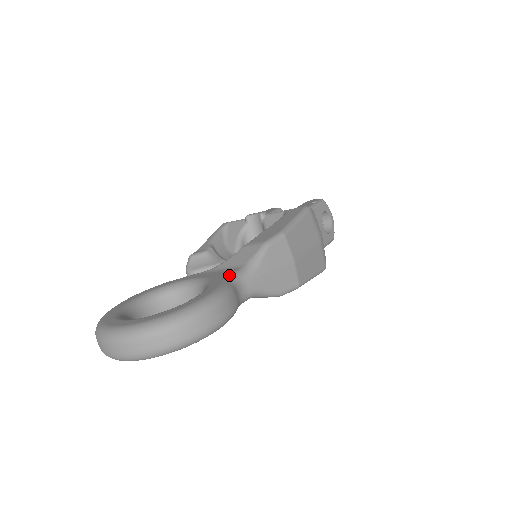
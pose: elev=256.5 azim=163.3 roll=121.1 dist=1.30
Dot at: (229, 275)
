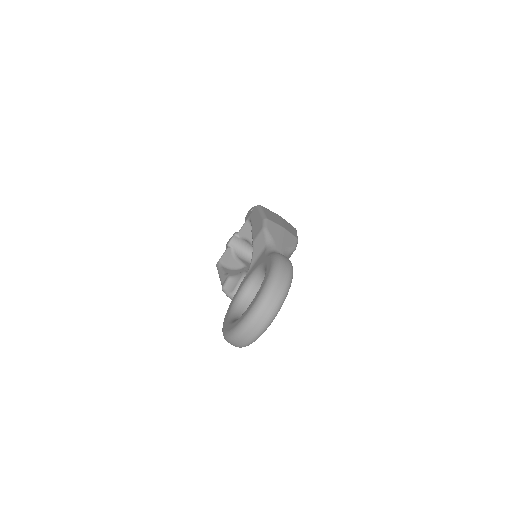
Dot at: (266, 253)
